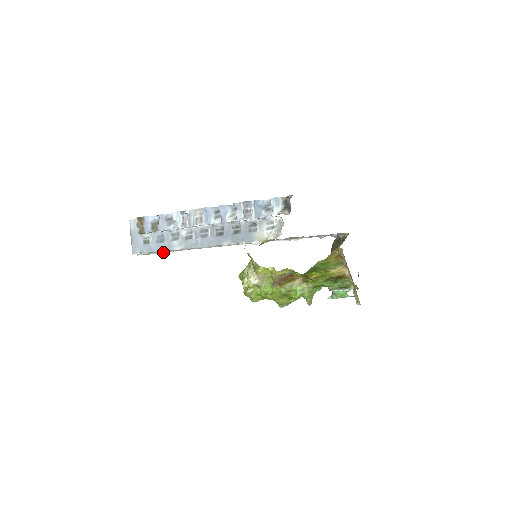
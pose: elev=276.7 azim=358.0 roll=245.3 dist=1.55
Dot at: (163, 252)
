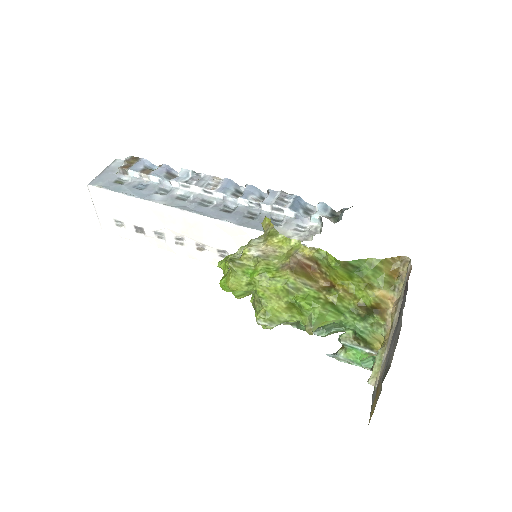
Dot at: (113, 227)
